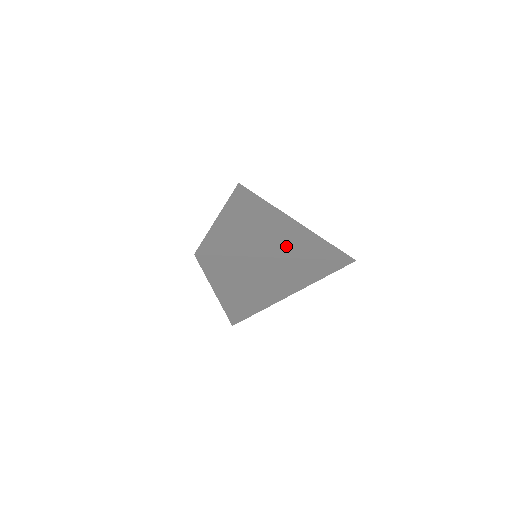
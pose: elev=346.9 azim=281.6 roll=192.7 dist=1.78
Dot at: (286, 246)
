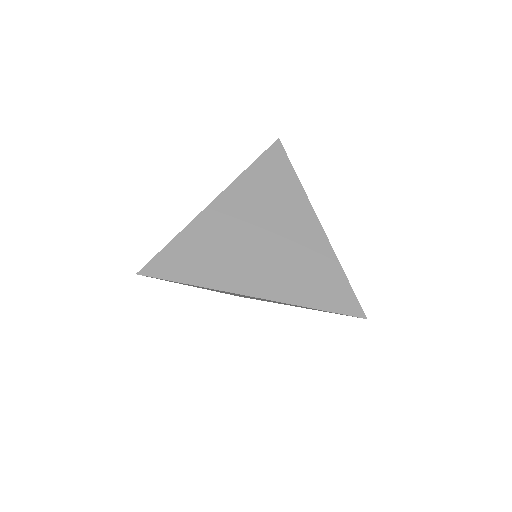
Dot at: (274, 276)
